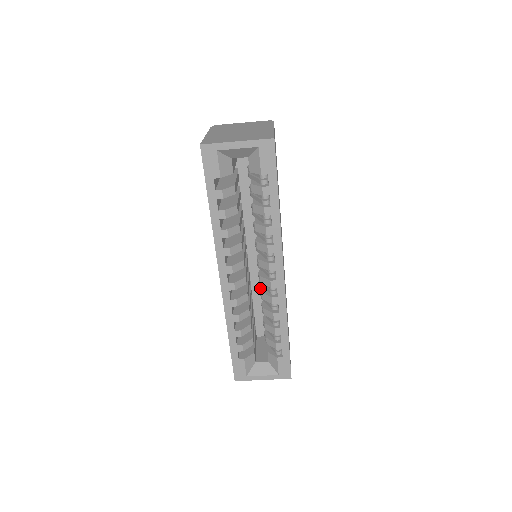
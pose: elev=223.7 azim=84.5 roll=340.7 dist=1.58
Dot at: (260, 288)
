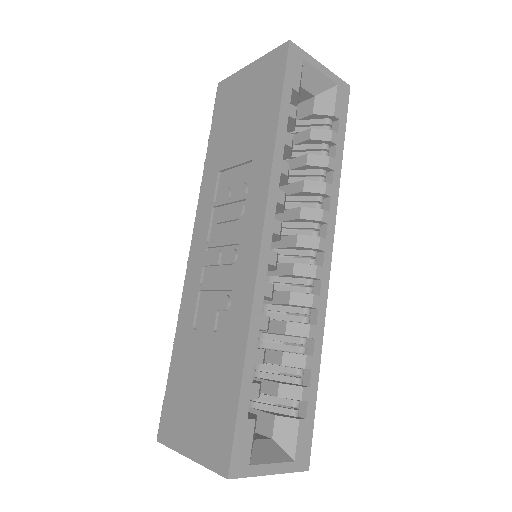
Dot at: occluded
